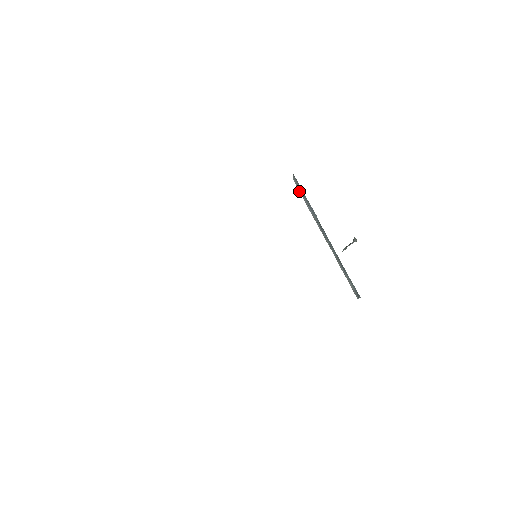
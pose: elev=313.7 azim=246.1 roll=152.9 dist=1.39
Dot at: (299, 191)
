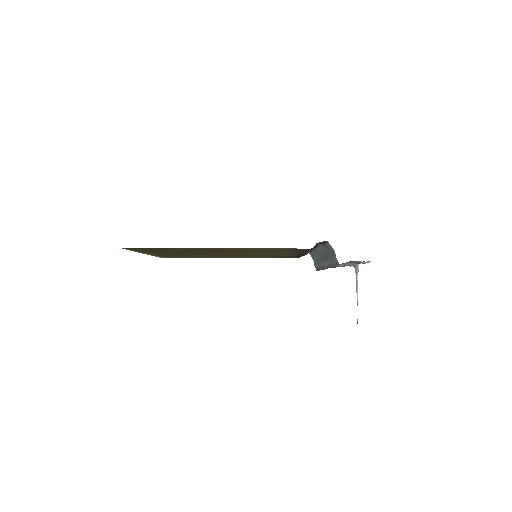
Dot at: occluded
